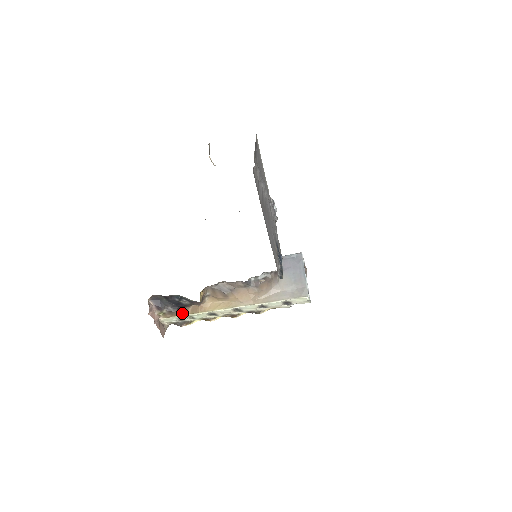
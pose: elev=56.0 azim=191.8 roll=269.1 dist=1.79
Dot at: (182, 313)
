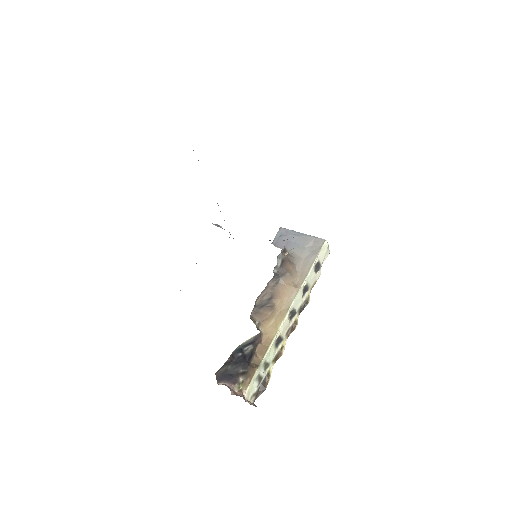
Dot at: (256, 365)
